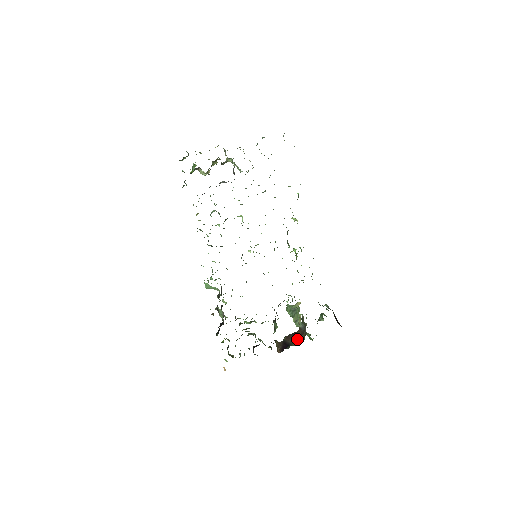
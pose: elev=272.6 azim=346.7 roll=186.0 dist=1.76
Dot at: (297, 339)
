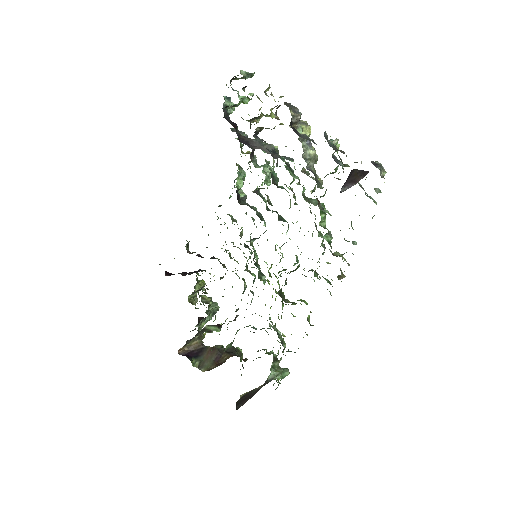
Dot at: (208, 362)
